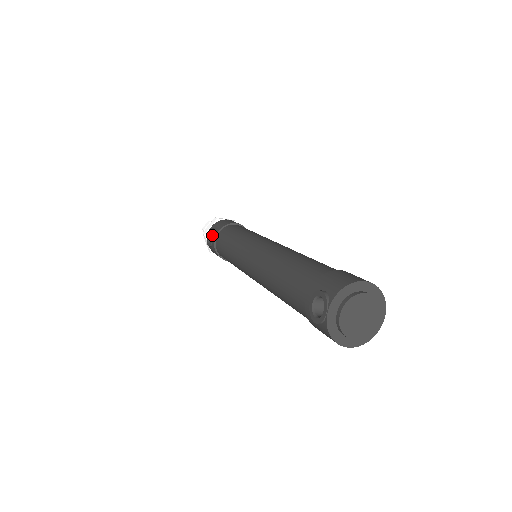
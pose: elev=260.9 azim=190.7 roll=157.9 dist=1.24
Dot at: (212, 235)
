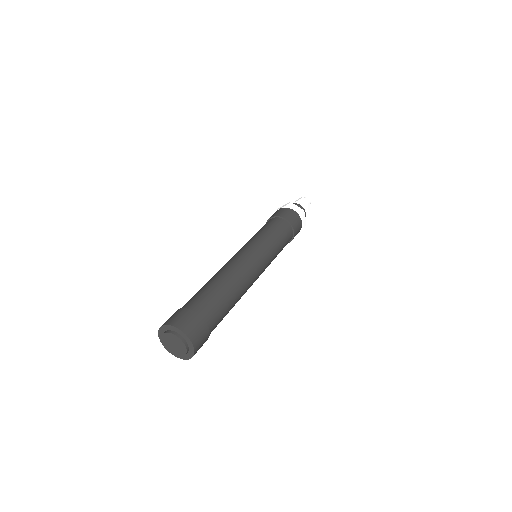
Dot at: occluded
